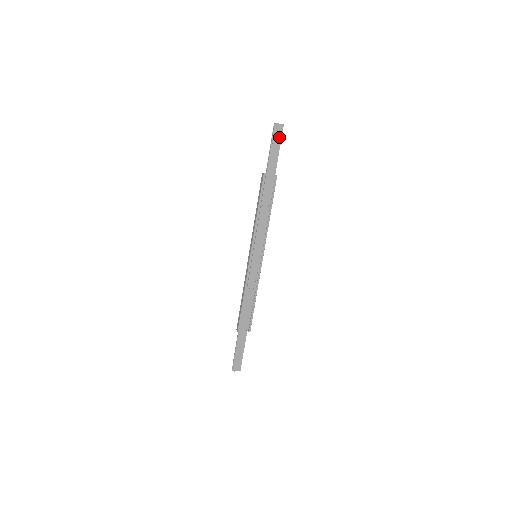
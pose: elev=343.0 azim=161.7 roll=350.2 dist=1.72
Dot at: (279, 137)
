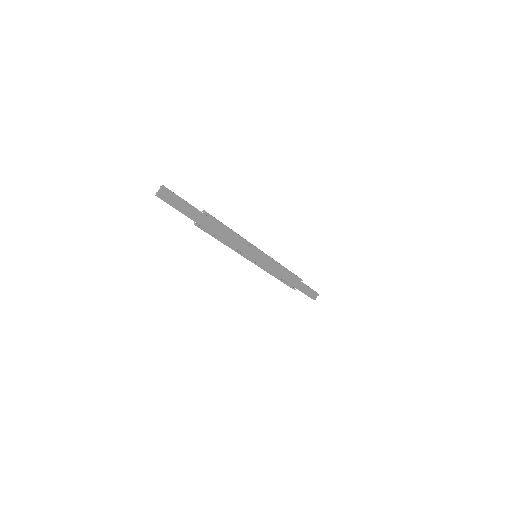
Dot at: (173, 196)
